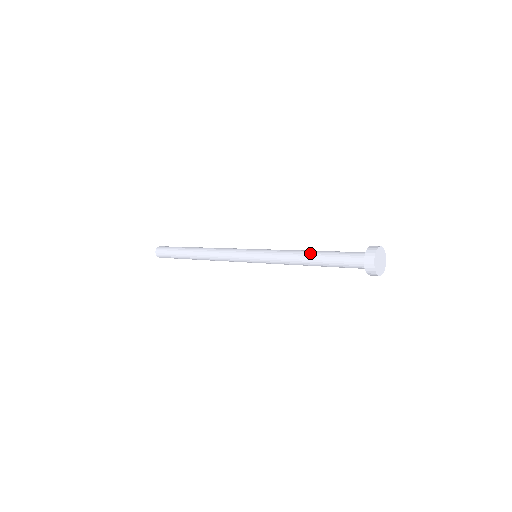
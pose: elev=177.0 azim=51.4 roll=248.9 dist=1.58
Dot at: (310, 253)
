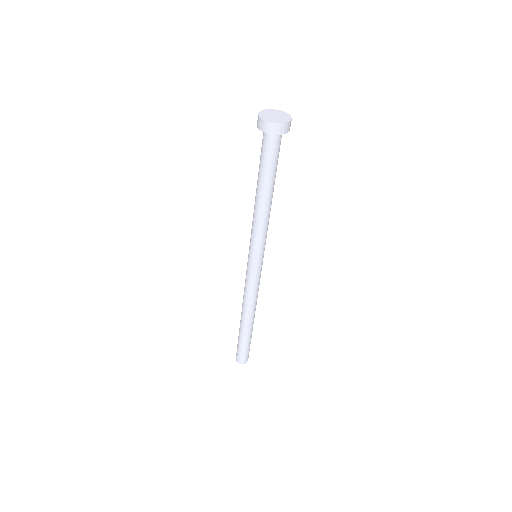
Dot at: (256, 190)
